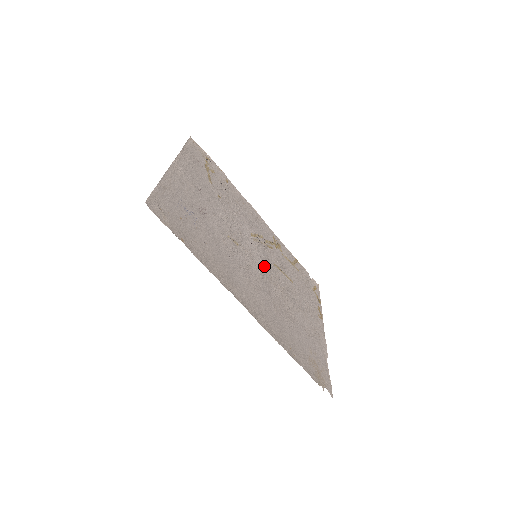
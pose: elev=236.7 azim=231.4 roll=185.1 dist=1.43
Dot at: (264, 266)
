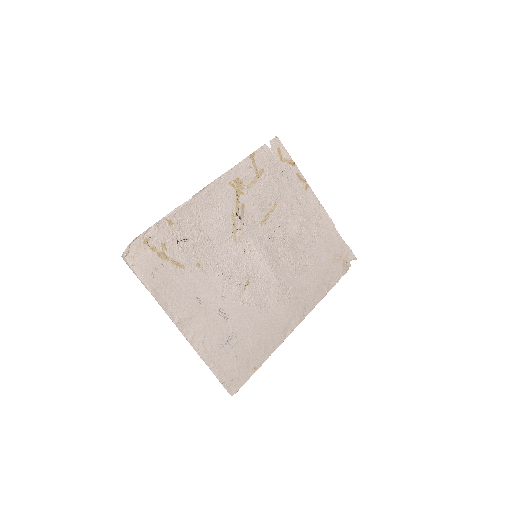
Dot at: (266, 254)
